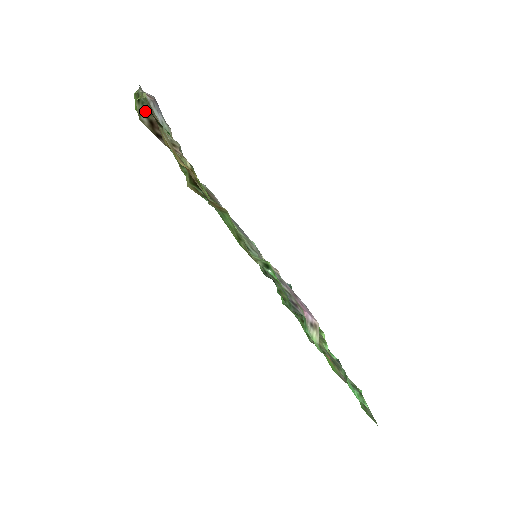
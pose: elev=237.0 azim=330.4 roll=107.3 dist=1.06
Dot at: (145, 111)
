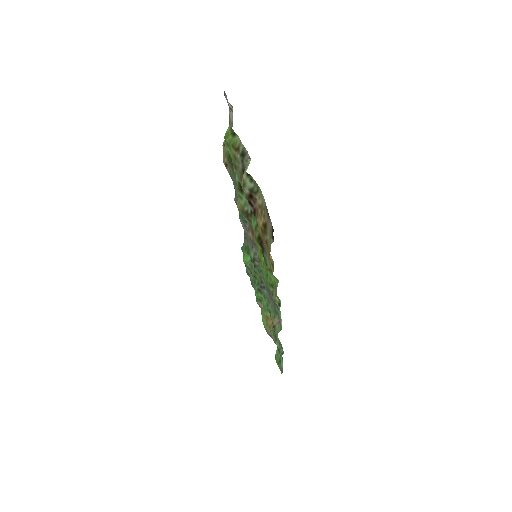
Dot at: (251, 187)
